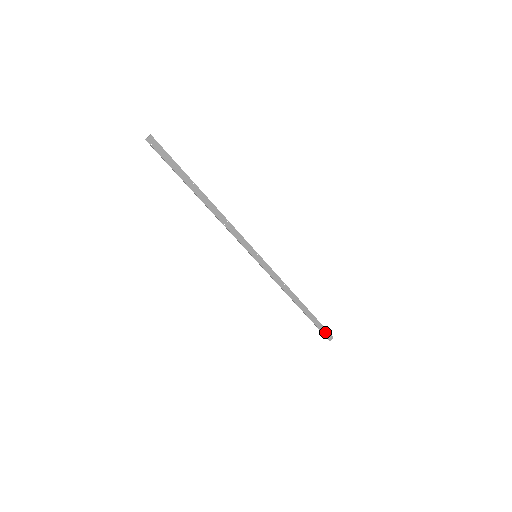
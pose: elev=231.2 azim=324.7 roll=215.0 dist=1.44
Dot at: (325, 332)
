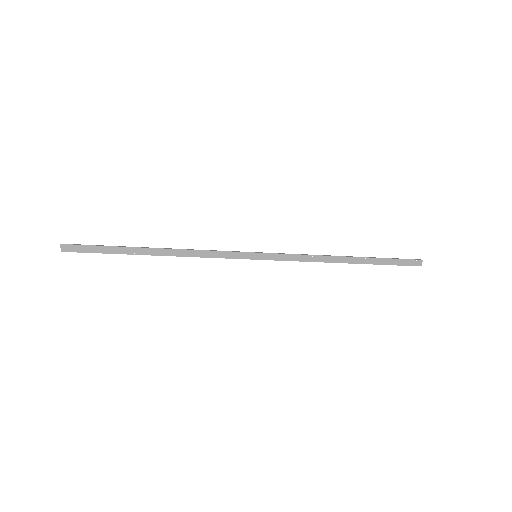
Dot at: (406, 262)
